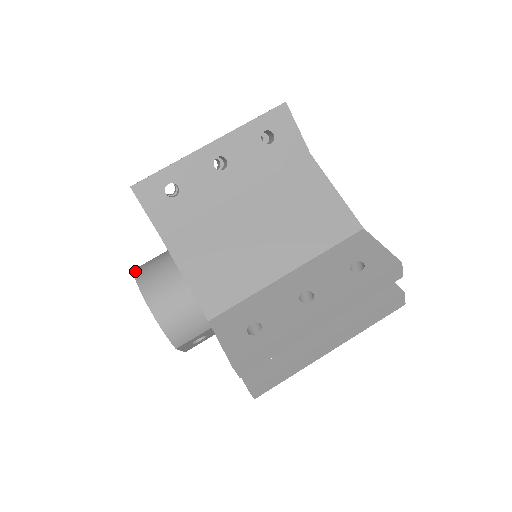
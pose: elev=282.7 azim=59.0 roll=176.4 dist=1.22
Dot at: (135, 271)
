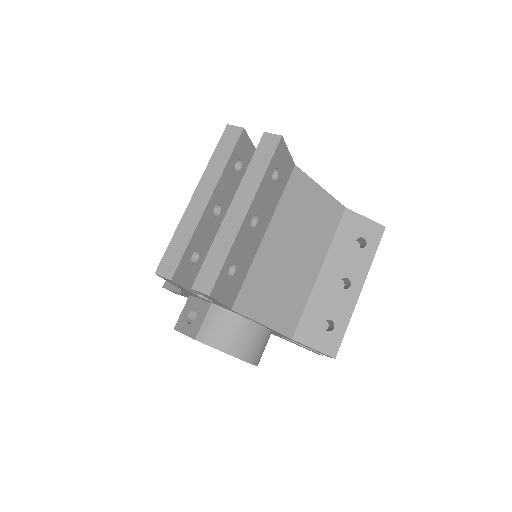
Dot at: (204, 341)
